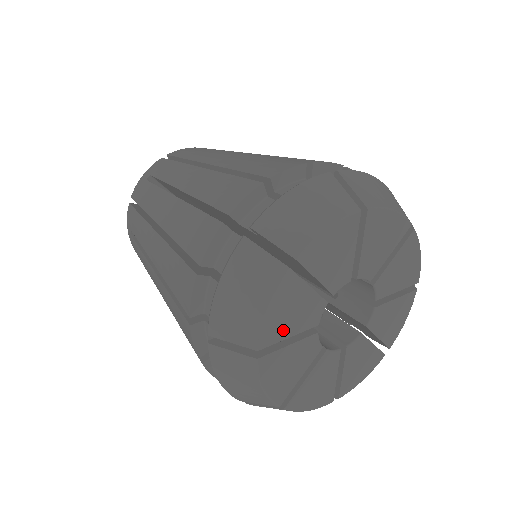
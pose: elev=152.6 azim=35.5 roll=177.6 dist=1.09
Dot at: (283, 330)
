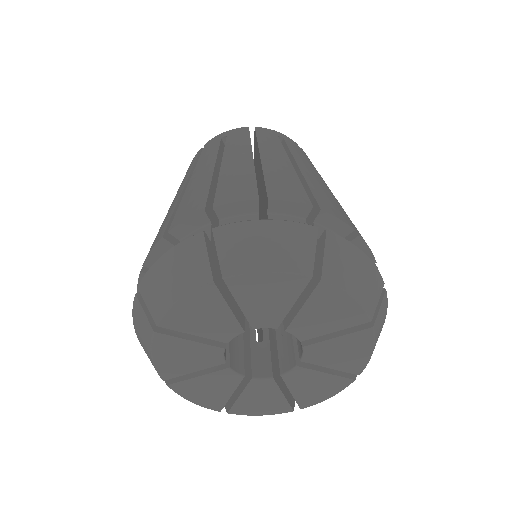
Dot at: (188, 325)
